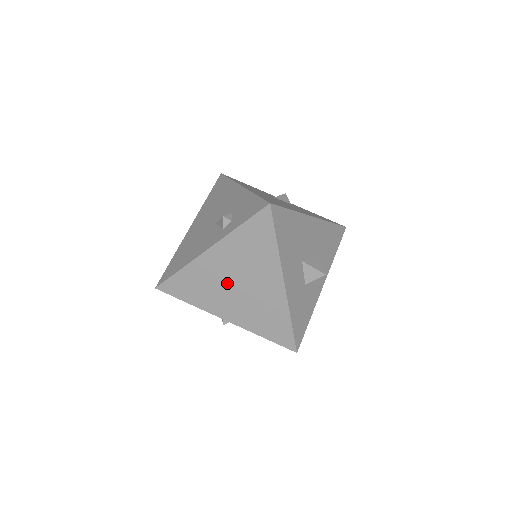
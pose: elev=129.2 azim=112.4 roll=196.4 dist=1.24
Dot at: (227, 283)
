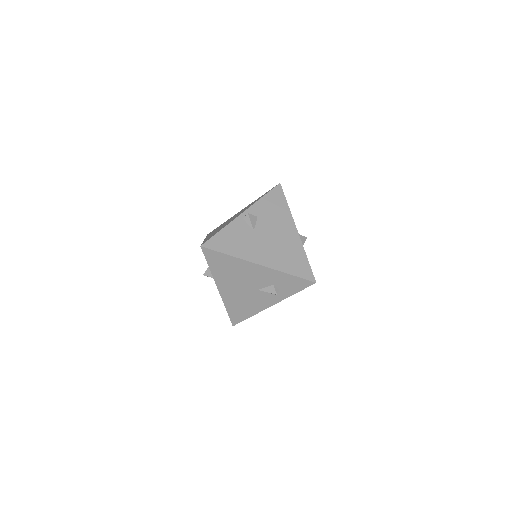
Dot at: occluded
